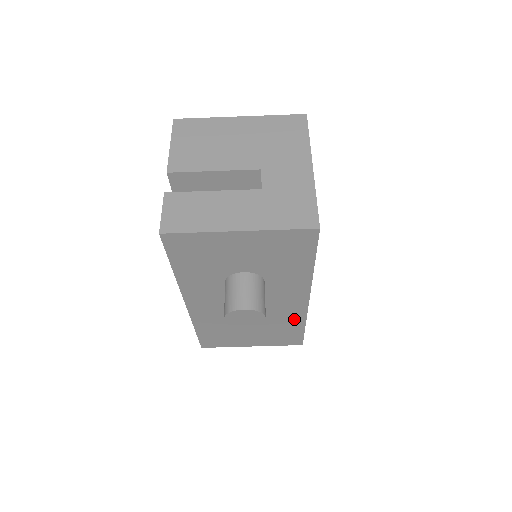
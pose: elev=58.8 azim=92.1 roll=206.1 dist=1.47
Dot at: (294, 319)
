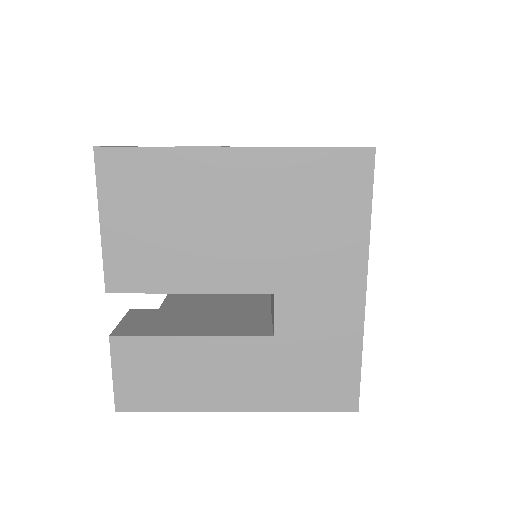
Dot at: occluded
